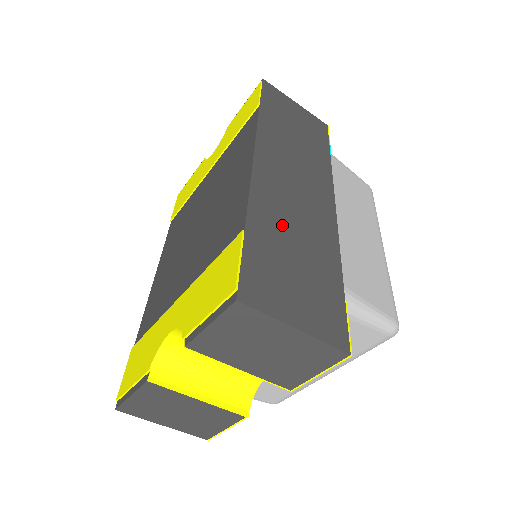
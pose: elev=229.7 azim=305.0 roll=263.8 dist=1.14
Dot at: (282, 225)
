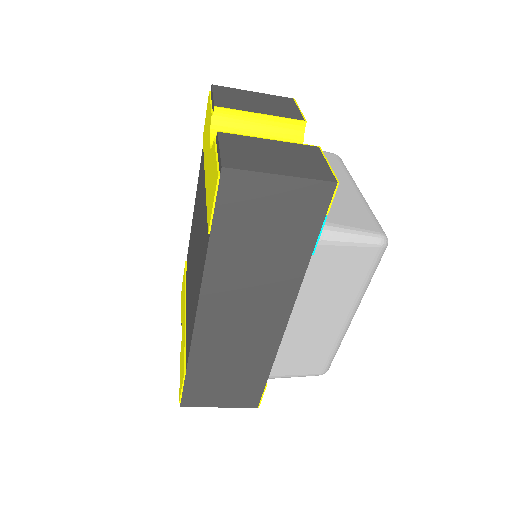
Dot at: (219, 358)
